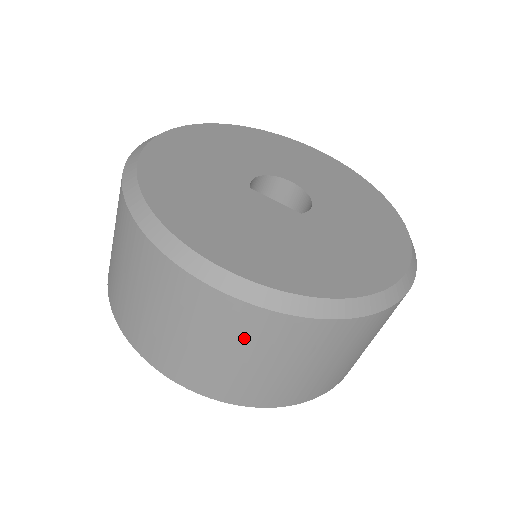
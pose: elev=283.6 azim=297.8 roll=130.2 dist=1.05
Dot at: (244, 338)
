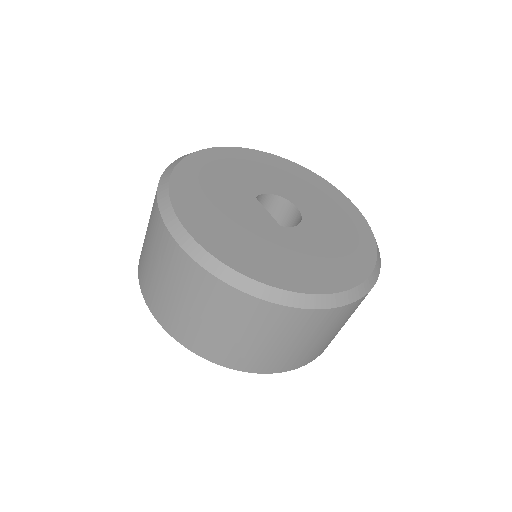
Dot at: (183, 281)
